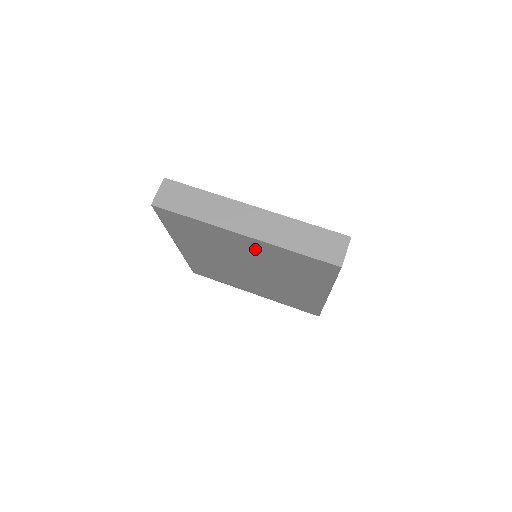
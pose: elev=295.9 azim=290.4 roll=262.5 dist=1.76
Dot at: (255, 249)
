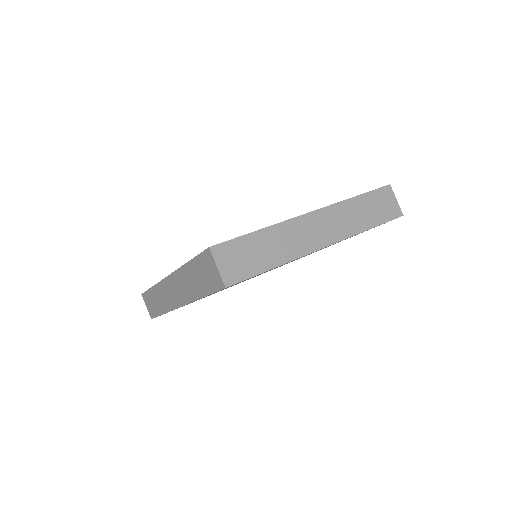
Dot at: occluded
